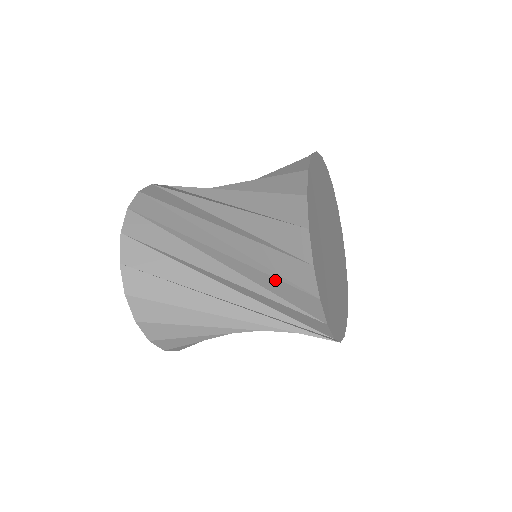
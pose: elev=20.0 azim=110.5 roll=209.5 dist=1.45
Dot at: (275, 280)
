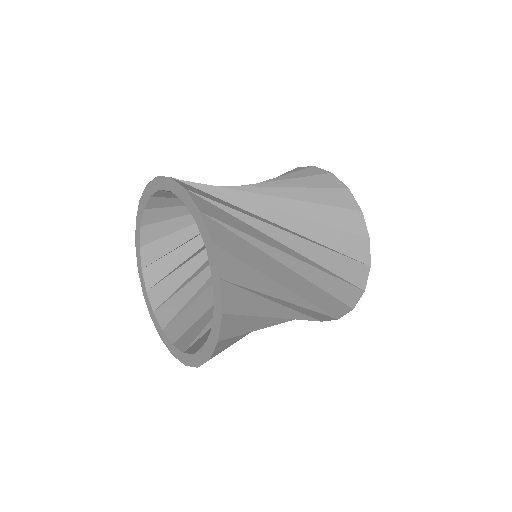
Dot at: (338, 255)
